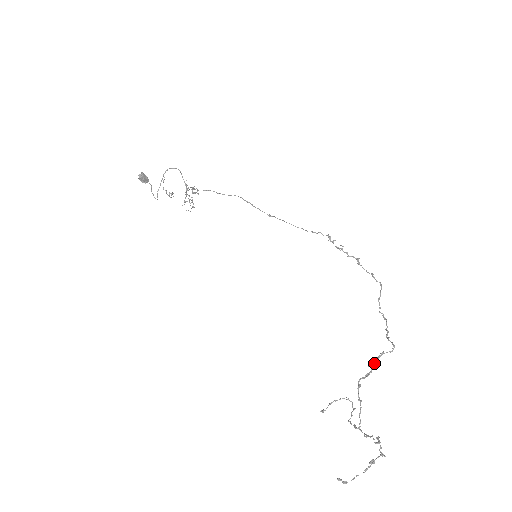
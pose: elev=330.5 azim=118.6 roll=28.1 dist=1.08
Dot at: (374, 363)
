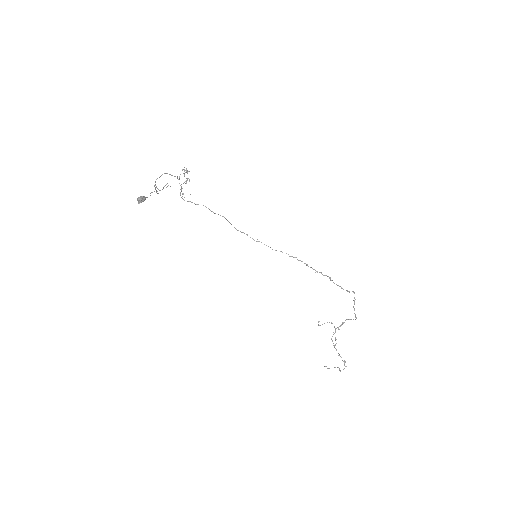
Dot at: (344, 322)
